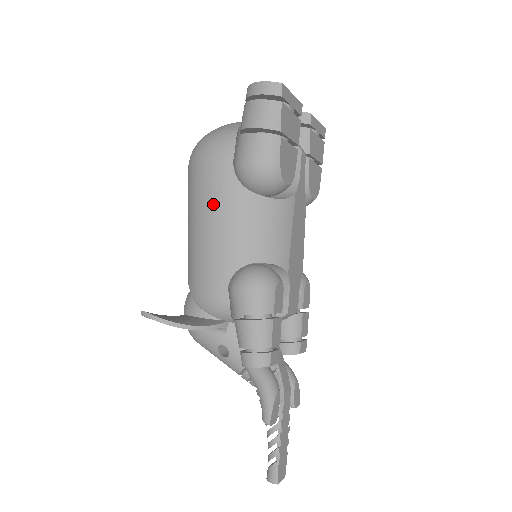
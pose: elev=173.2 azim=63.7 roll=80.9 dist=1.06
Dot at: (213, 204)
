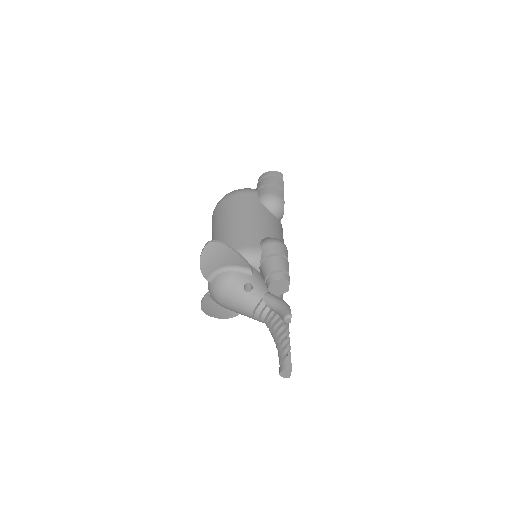
Dot at: (247, 210)
